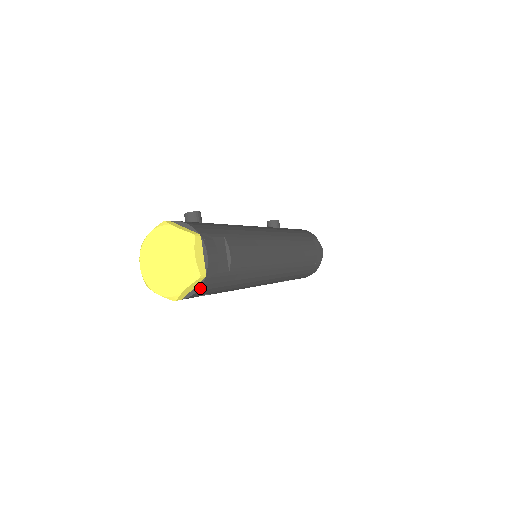
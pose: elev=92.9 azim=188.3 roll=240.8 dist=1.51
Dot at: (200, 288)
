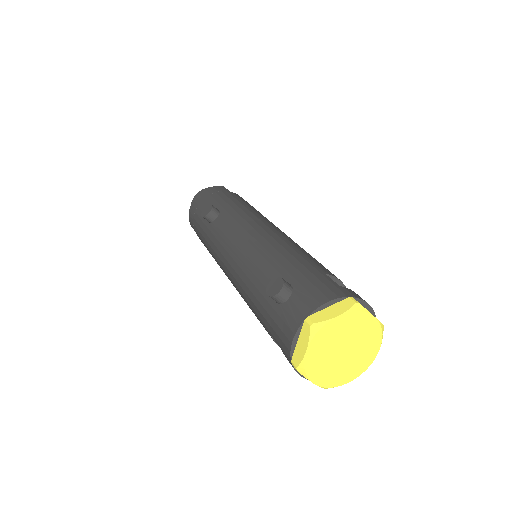
Dot at: occluded
